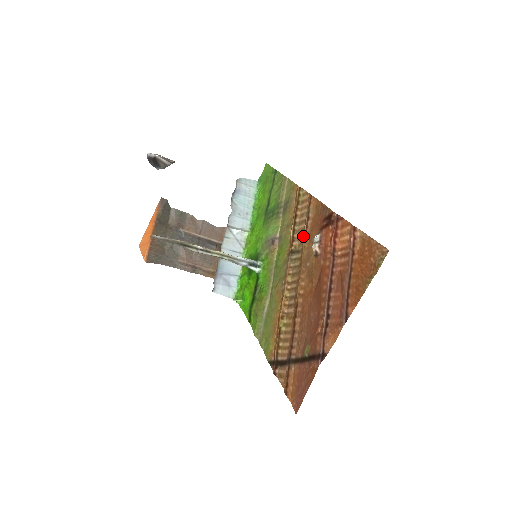
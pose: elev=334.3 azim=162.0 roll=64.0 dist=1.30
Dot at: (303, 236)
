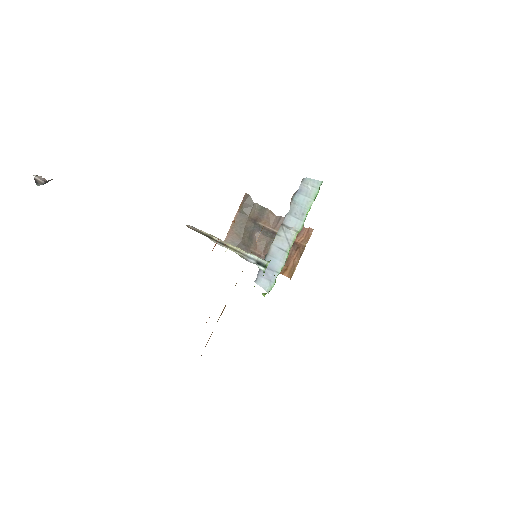
Dot at: occluded
